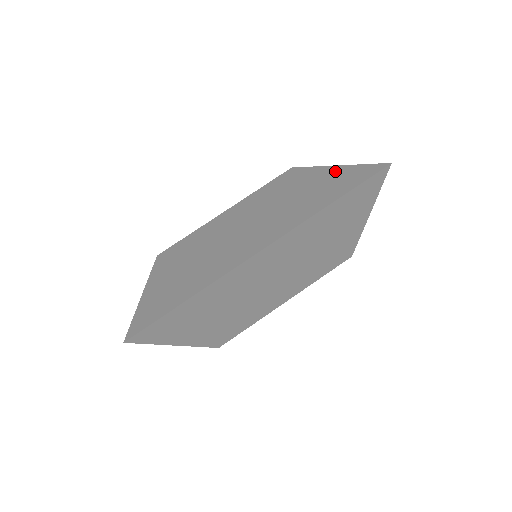
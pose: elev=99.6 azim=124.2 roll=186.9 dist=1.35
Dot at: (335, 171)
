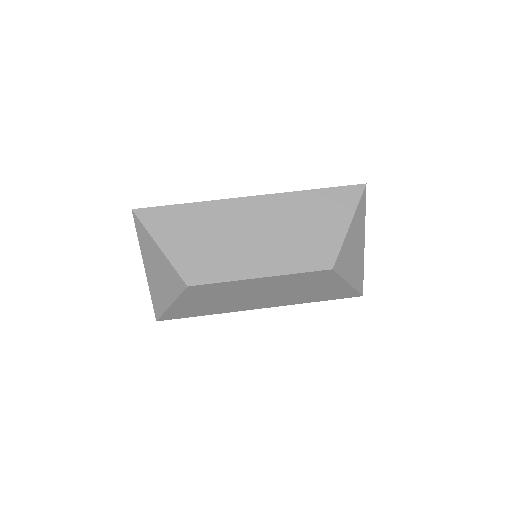
Dot at: occluded
